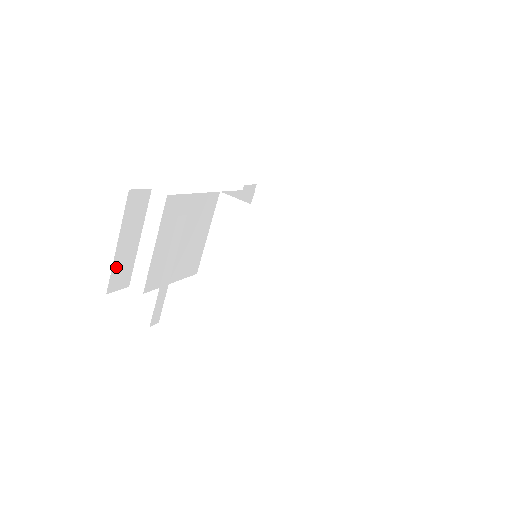
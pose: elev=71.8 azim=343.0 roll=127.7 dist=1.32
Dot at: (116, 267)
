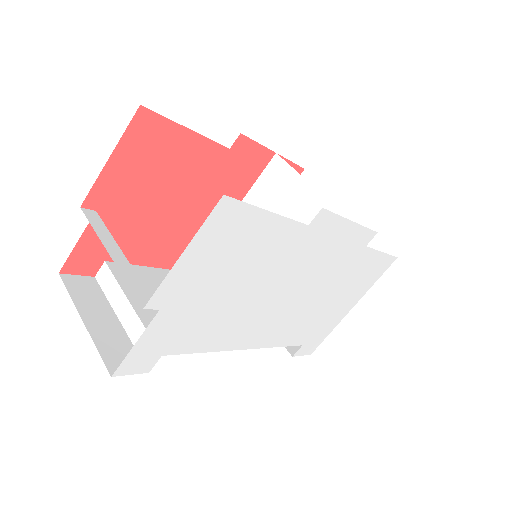
Dot at: (103, 347)
